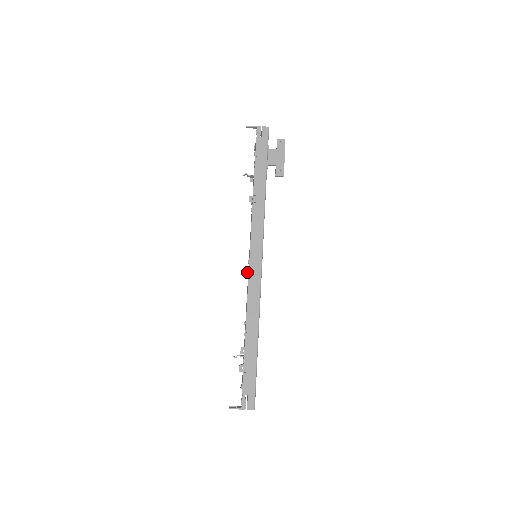
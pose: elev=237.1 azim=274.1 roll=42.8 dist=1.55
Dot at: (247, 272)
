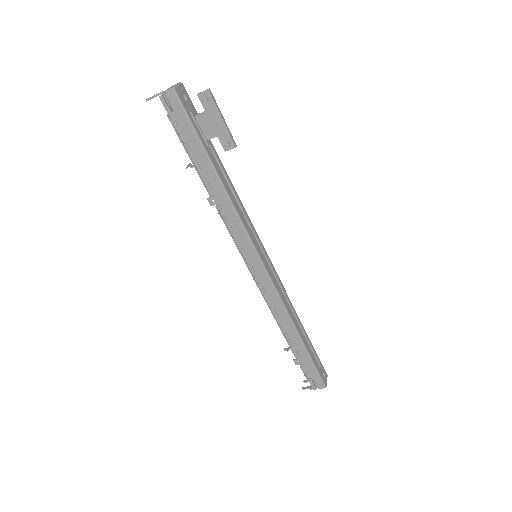
Dot at: (254, 280)
